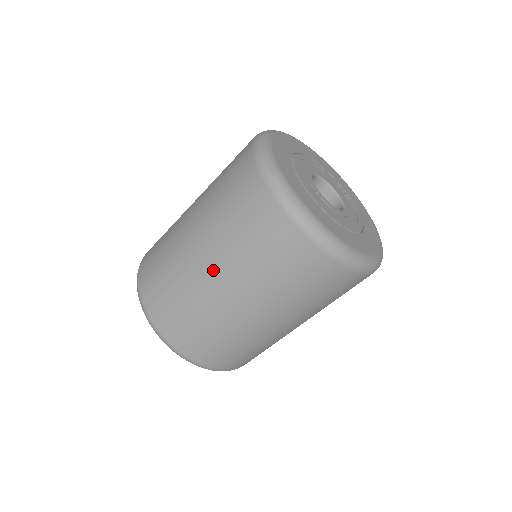
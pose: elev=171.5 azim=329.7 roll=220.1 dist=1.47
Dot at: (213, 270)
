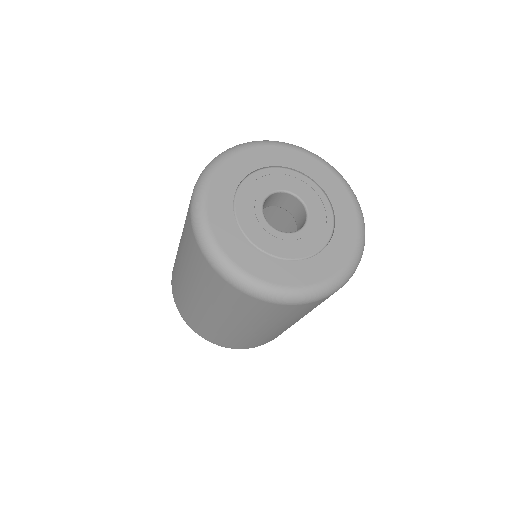
Dot at: (198, 300)
